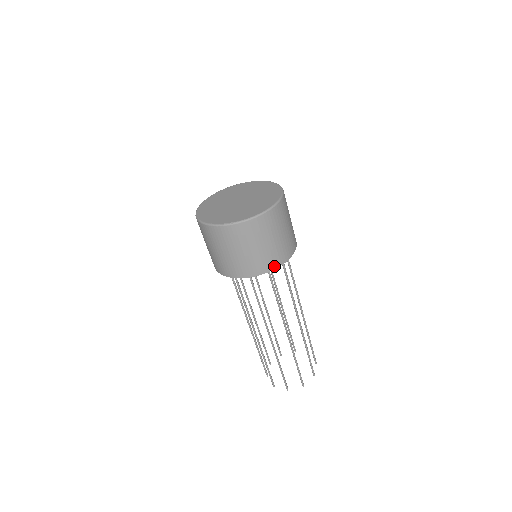
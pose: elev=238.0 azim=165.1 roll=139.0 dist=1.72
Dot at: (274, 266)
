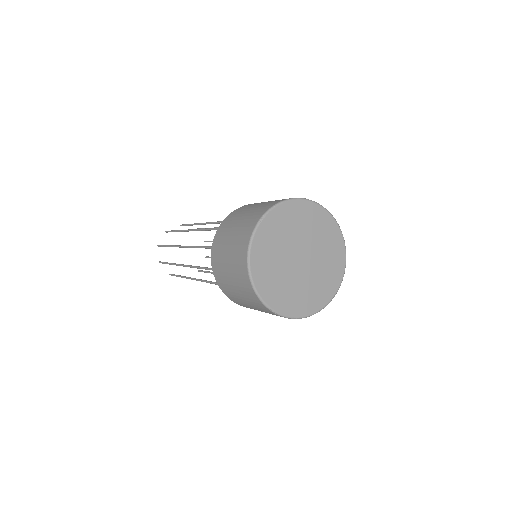
Dot at: occluded
